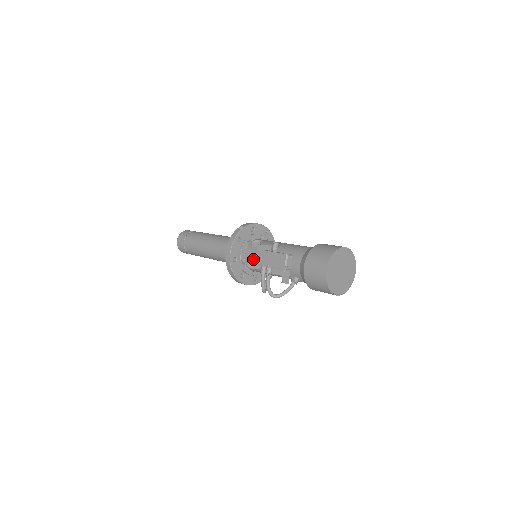
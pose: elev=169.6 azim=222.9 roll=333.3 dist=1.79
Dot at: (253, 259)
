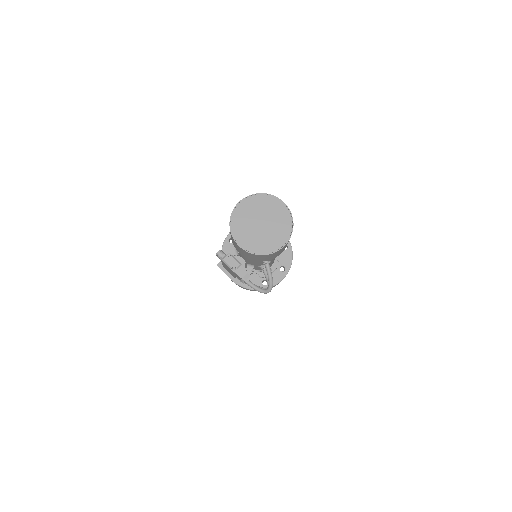
Dot at: occluded
